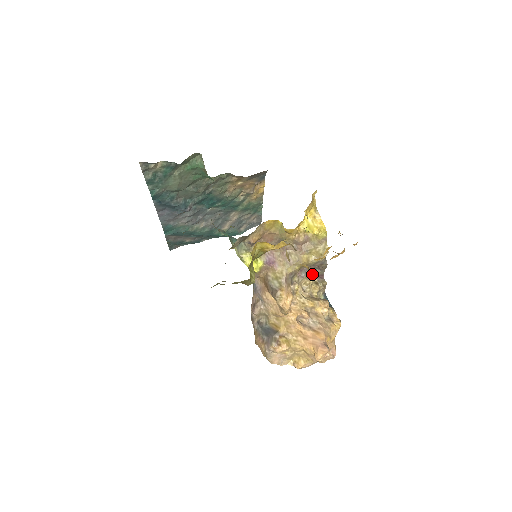
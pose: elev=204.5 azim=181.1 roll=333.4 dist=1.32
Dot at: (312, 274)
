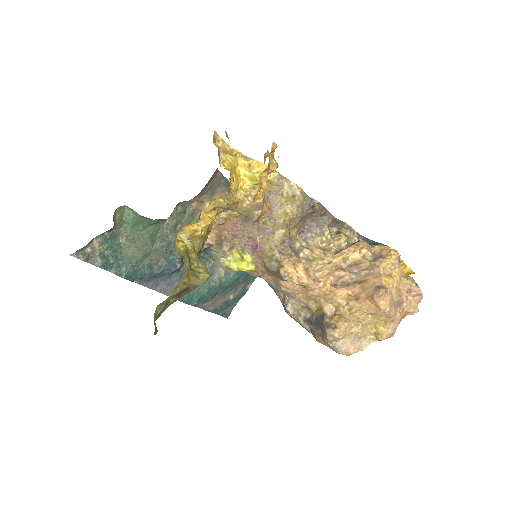
Dot at: (321, 227)
